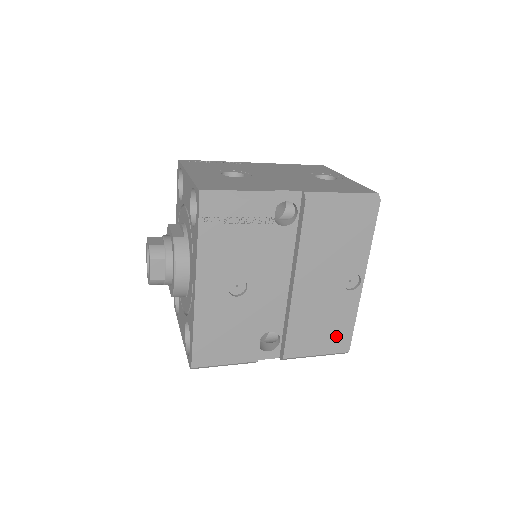
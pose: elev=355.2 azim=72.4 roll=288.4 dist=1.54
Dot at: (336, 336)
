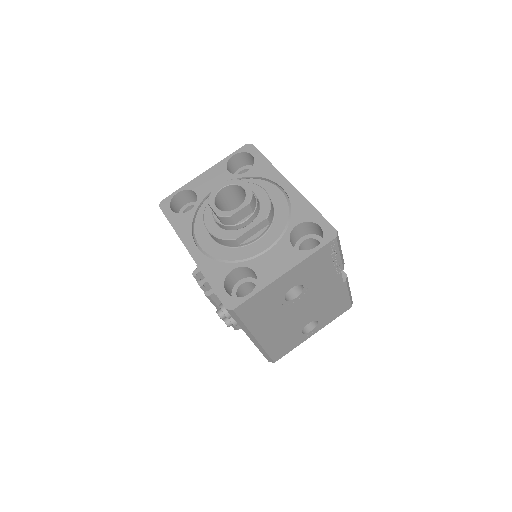
Dot at: occluded
